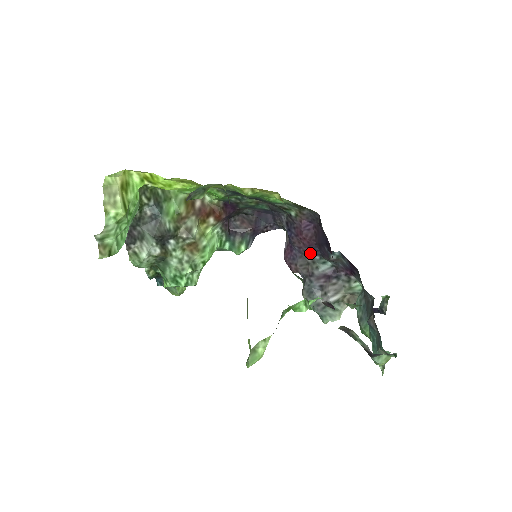
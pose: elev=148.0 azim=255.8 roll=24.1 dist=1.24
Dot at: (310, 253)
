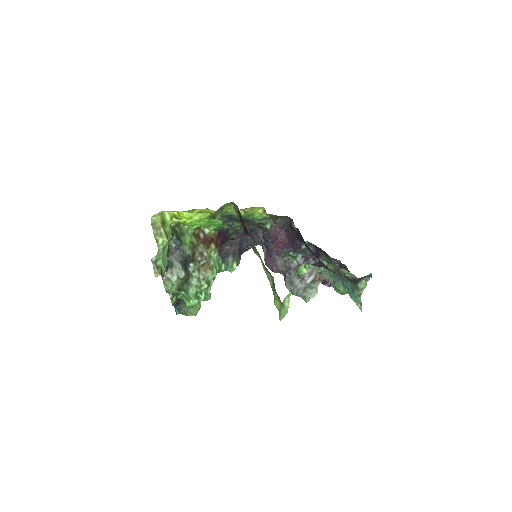
Dot at: occluded
